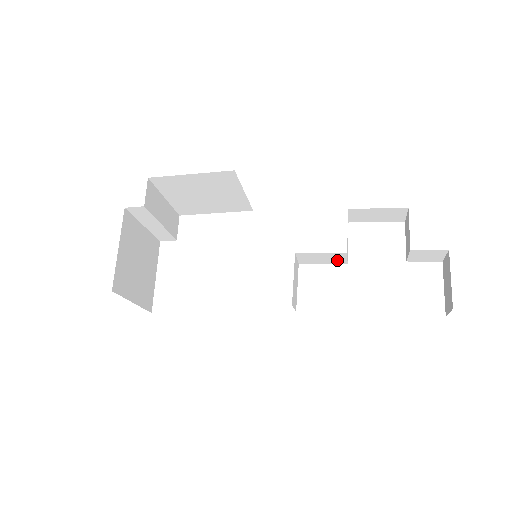
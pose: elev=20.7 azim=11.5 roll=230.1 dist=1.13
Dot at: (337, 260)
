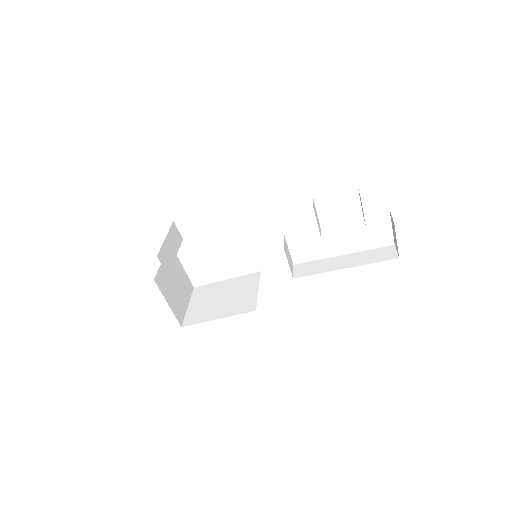
Dot at: occluded
